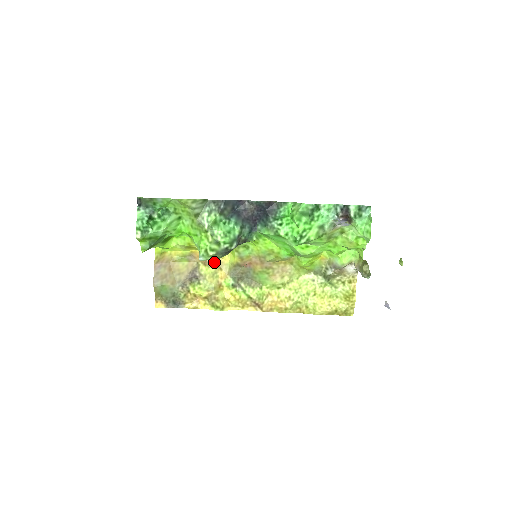
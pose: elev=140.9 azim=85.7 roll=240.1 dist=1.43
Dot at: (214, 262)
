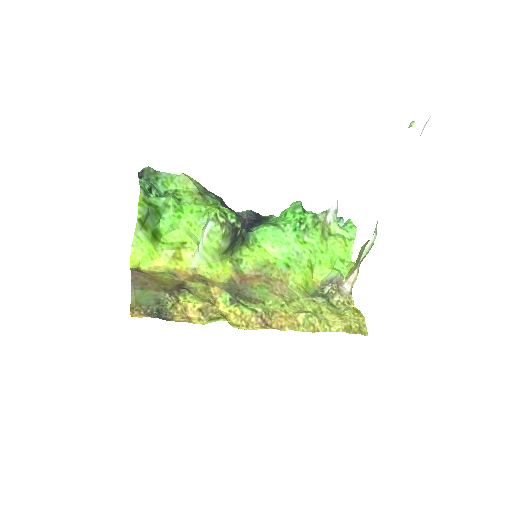
Dot at: (203, 280)
